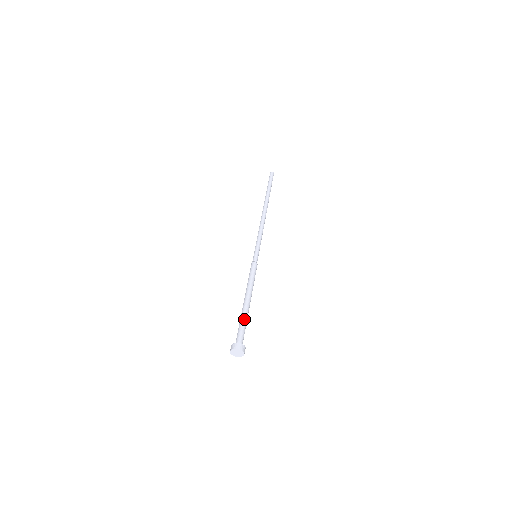
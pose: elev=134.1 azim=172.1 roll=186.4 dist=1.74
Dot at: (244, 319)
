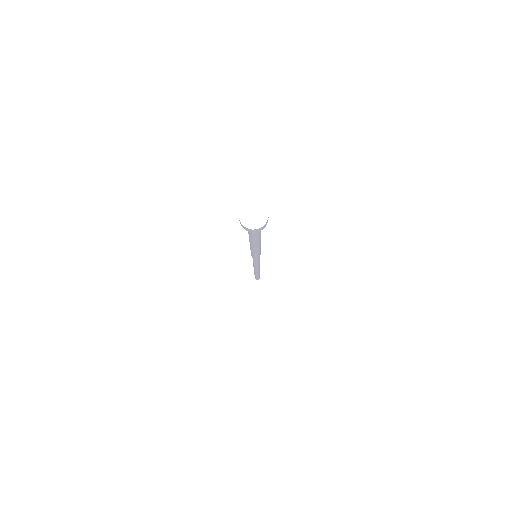
Dot at: occluded
